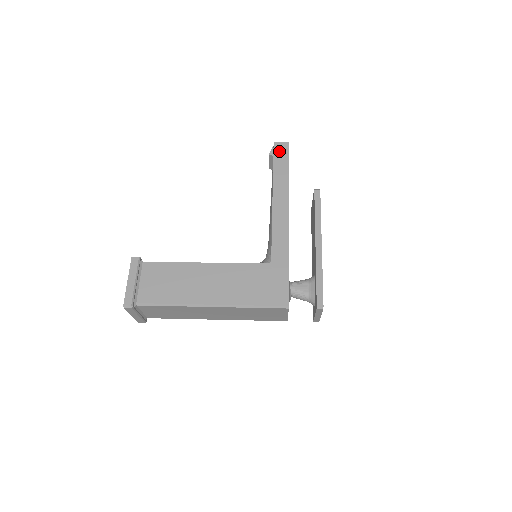
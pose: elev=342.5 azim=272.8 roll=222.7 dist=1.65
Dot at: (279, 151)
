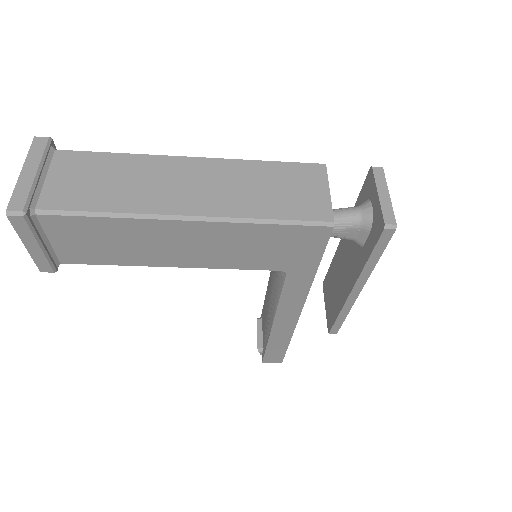
Dot at: occluded
